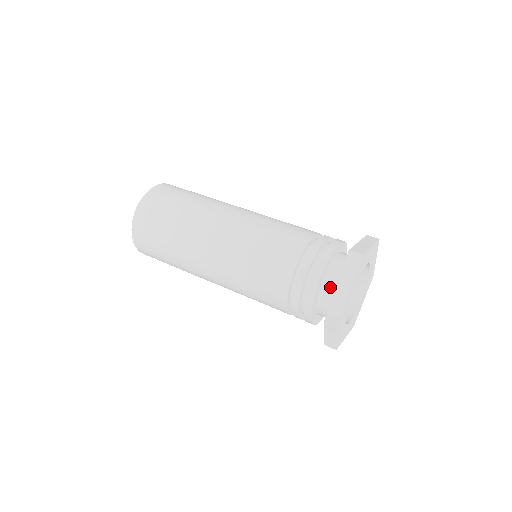
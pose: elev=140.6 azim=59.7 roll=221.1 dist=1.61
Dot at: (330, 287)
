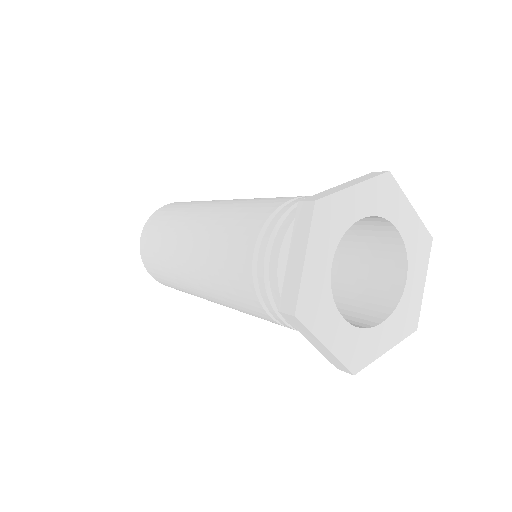
Dot at: occluded
